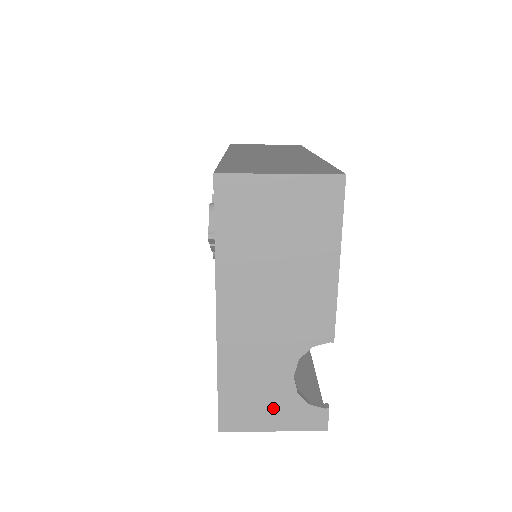
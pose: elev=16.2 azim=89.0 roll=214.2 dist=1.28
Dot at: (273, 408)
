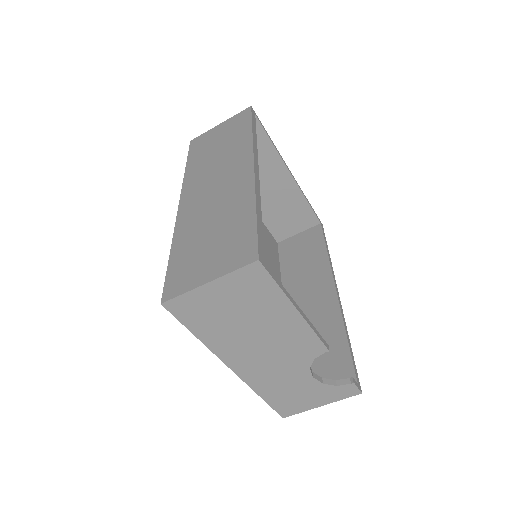
Dot at: (312, 396)
